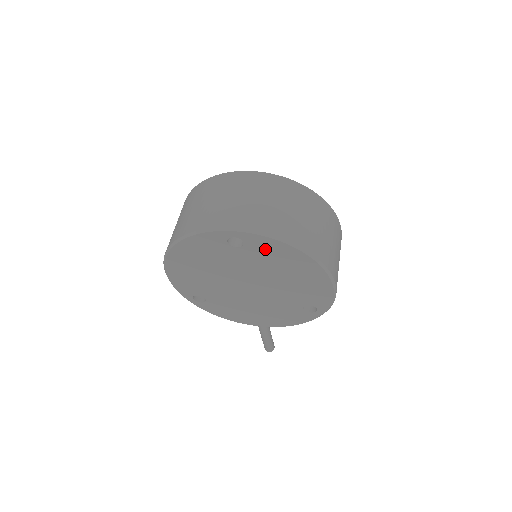
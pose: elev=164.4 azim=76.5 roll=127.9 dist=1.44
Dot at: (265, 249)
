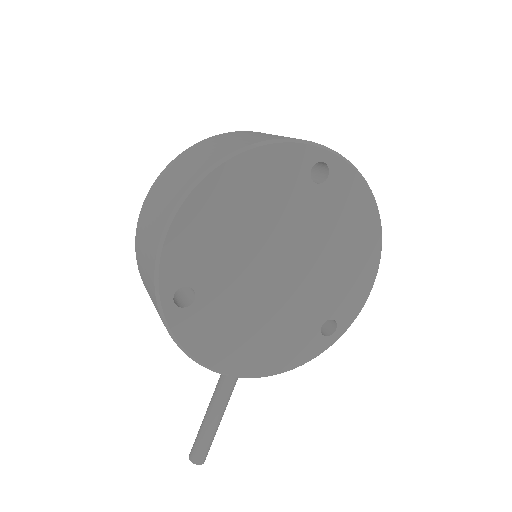
Dot at: (344, 195)
